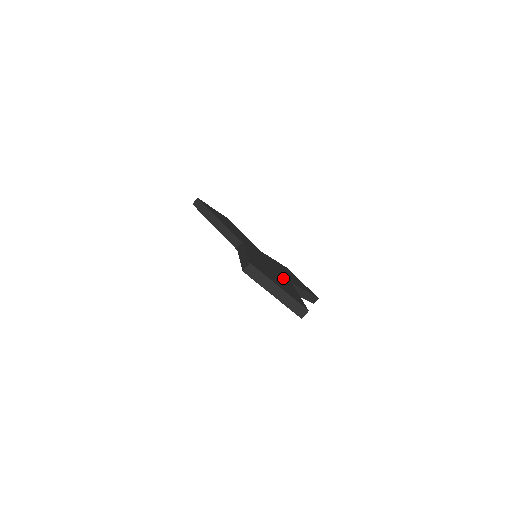
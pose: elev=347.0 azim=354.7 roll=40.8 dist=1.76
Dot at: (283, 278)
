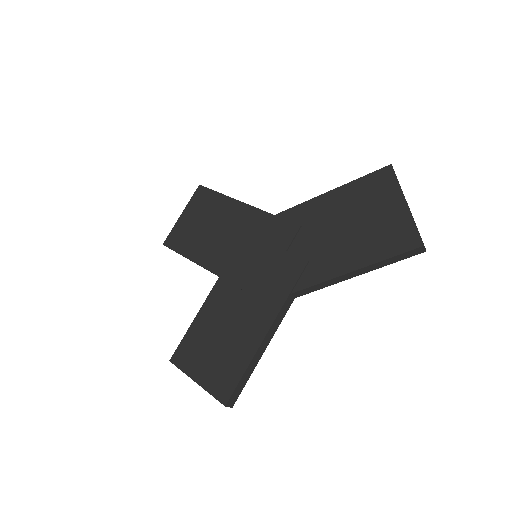
Dot at: occluded
